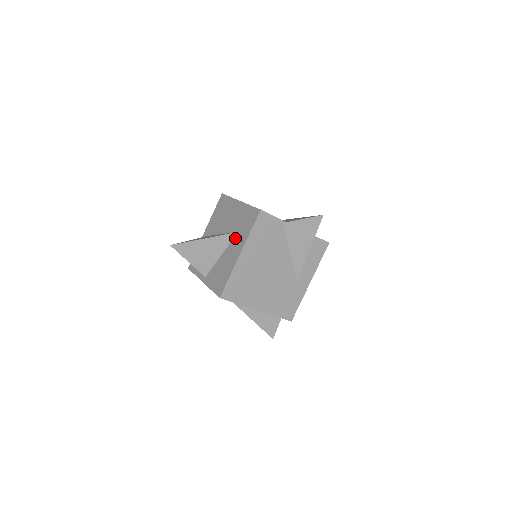
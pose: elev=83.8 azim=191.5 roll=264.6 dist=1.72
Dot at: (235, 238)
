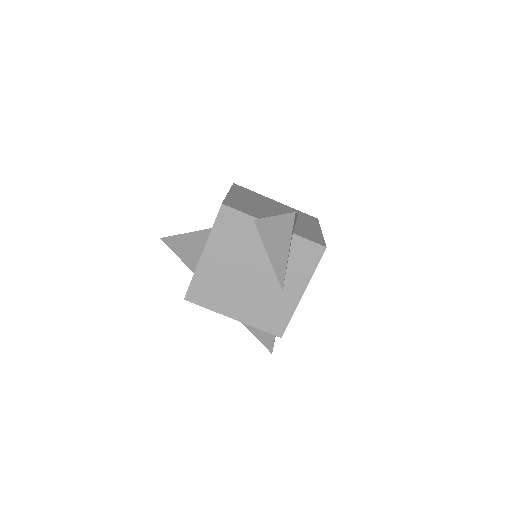
Dot at: occluded
